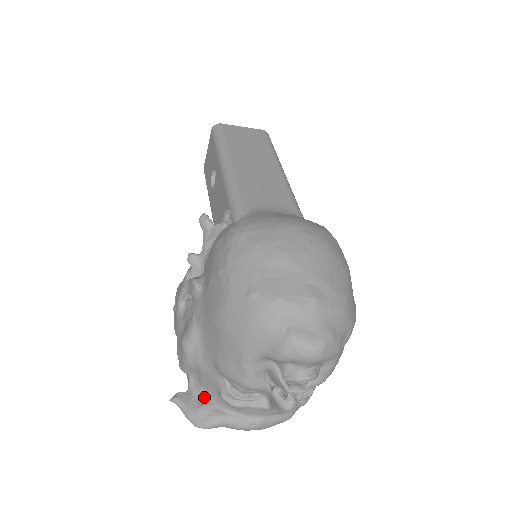
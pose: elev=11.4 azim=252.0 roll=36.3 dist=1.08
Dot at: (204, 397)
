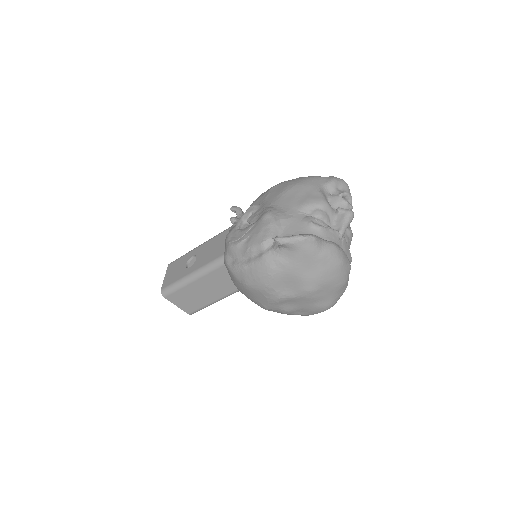
Dot at: occluded
